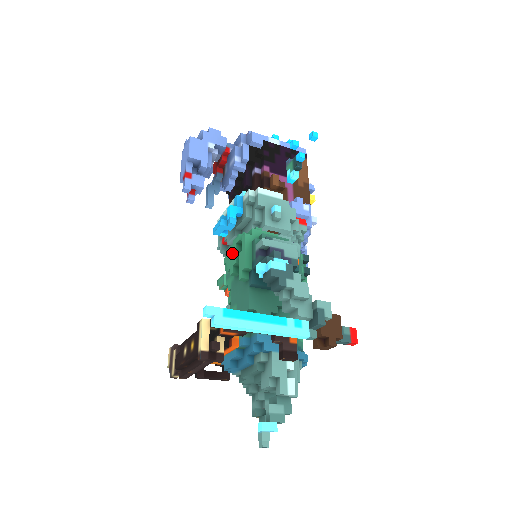
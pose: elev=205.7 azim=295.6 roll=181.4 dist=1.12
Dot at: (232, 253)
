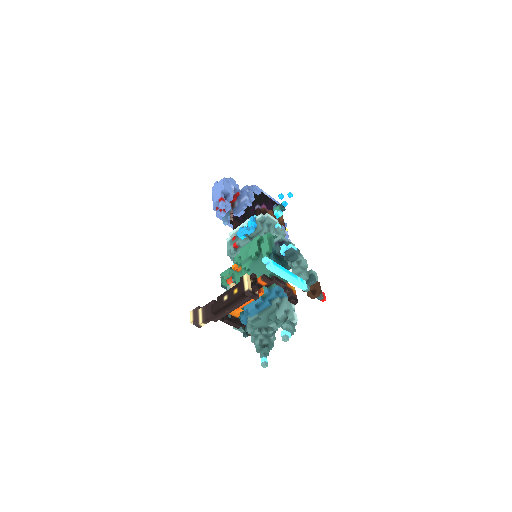
Dot at: (253, 246)
